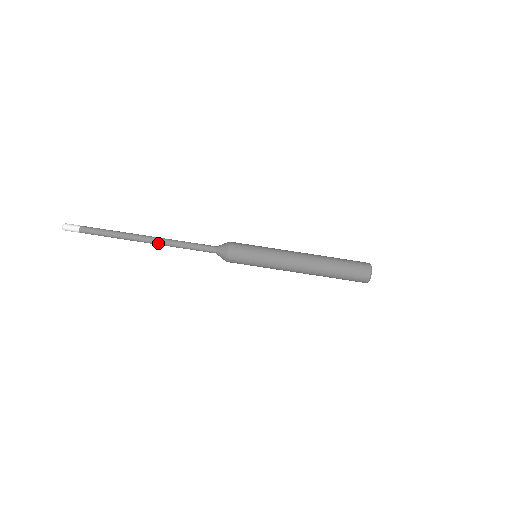
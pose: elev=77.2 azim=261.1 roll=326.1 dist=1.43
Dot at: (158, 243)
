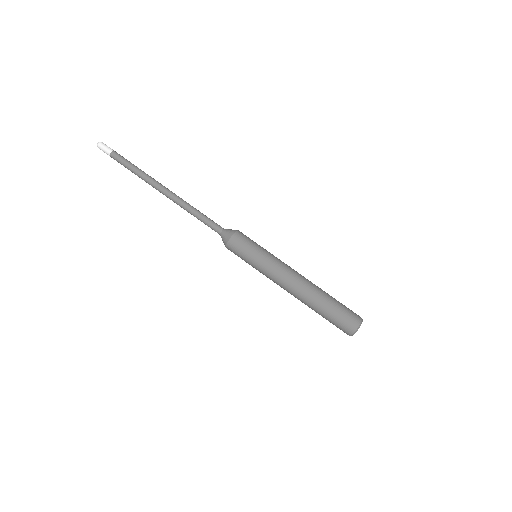
Dot at: (175, 196)
